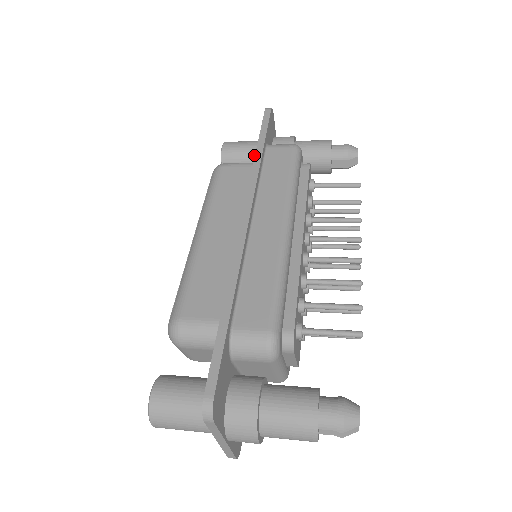
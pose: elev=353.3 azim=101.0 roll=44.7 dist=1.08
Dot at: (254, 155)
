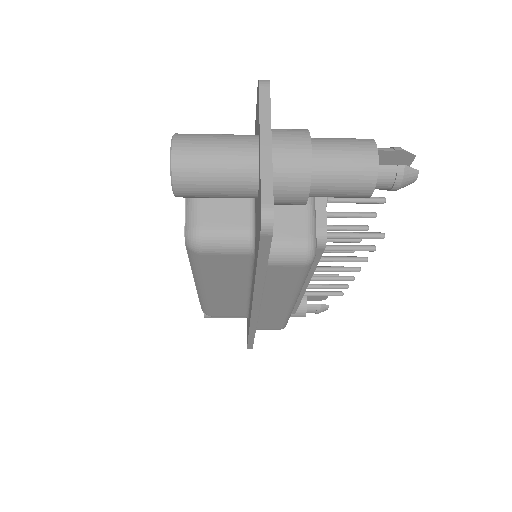
Dot at: occluded
